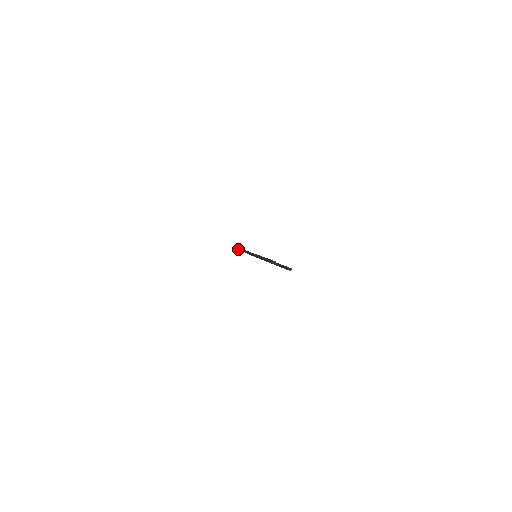
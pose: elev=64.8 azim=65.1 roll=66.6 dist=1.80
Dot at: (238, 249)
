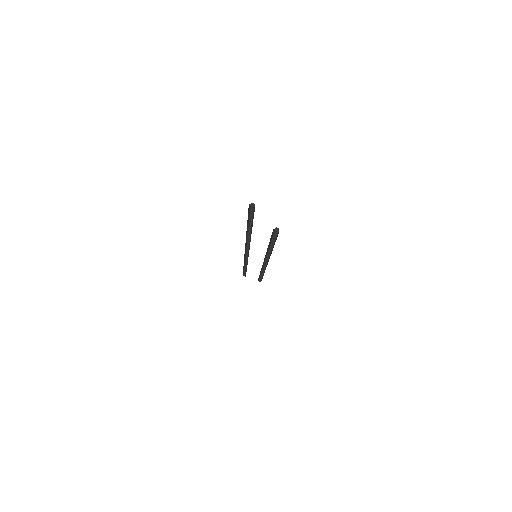
Dot at: occluded
